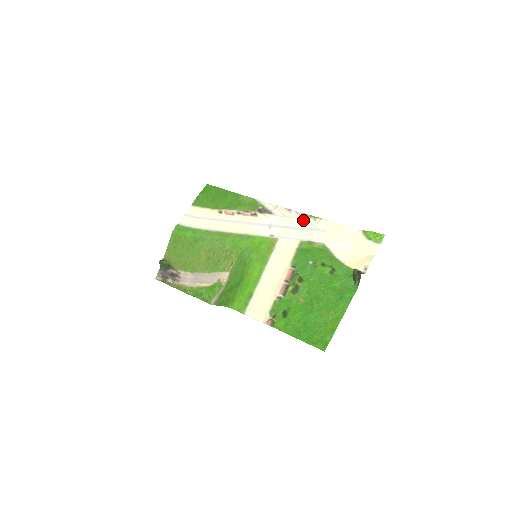
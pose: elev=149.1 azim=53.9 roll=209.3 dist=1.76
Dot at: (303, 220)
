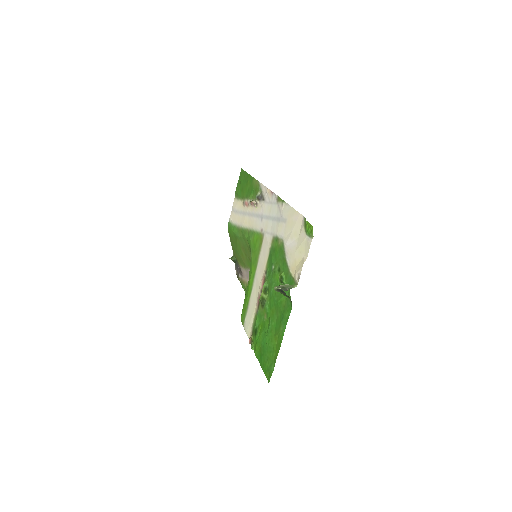
Dot at: (277, 206)
